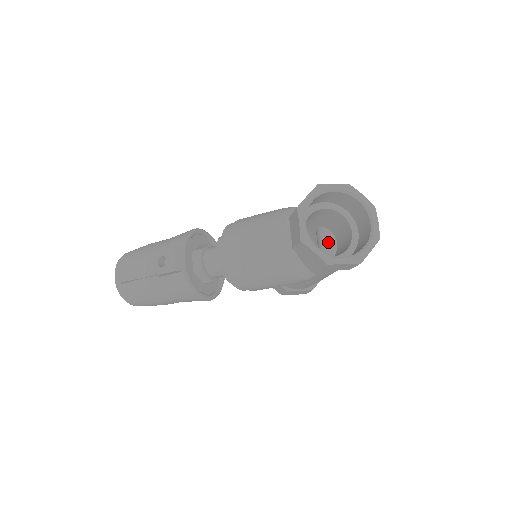
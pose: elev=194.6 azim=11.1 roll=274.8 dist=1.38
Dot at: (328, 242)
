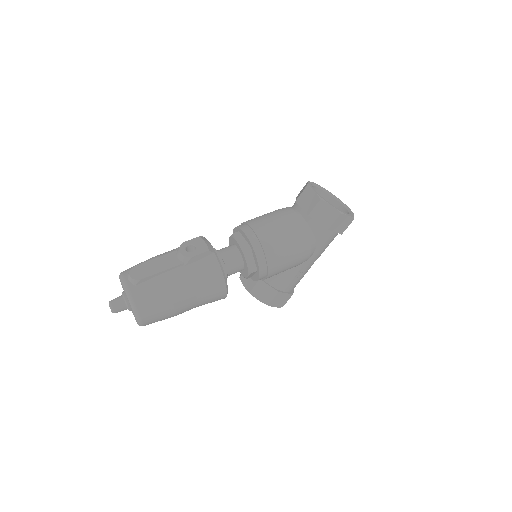
Dot at: occluded
